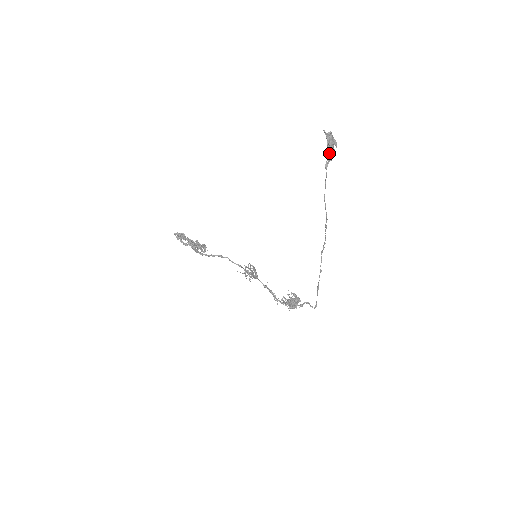
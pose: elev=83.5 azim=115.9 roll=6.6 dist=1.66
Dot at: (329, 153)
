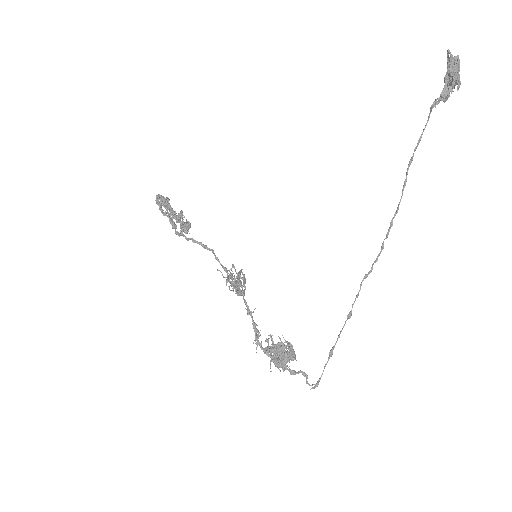
Dot at: (444, 91)
